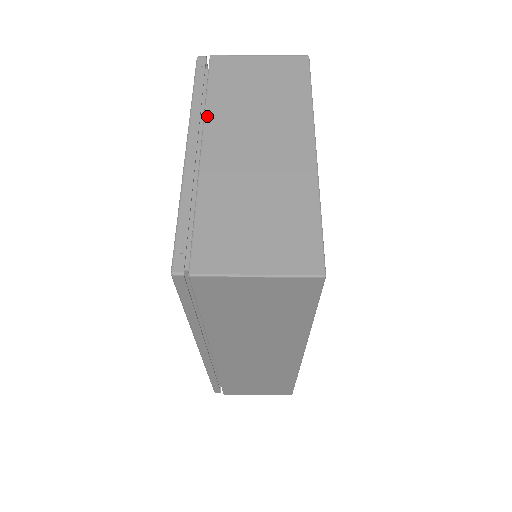
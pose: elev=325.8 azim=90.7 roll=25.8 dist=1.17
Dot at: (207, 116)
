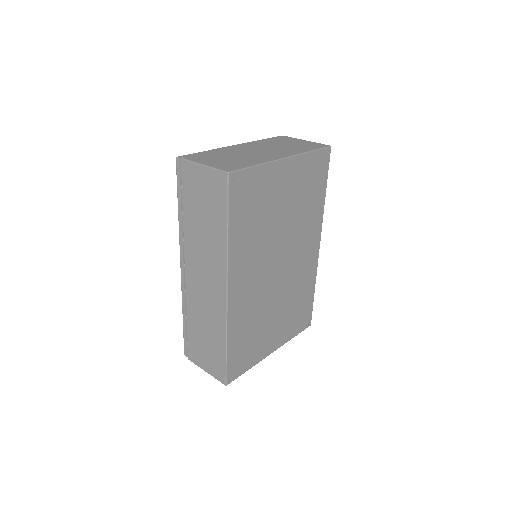
Dot at: (256, 143)
